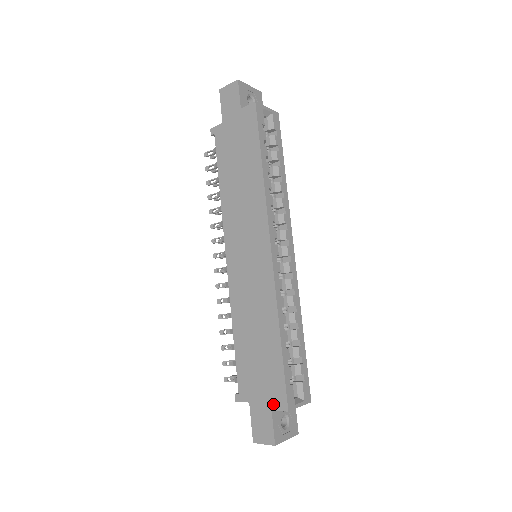
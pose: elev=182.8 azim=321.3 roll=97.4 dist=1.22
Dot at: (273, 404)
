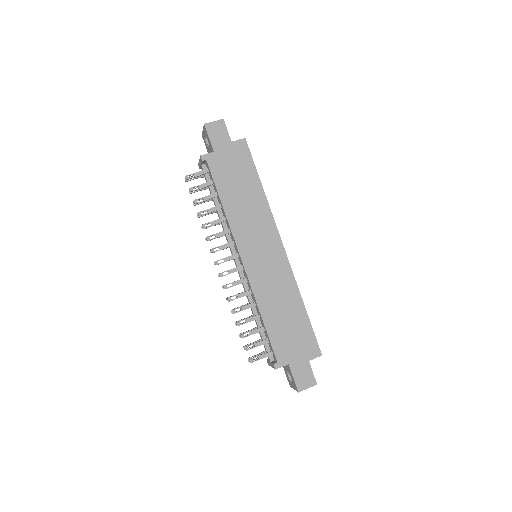
Dot at: (309, 356)
